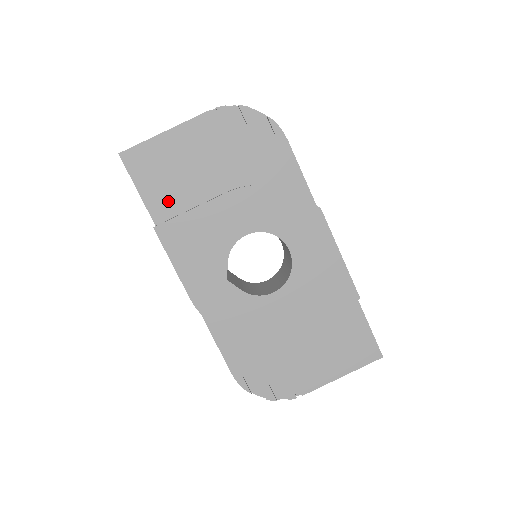
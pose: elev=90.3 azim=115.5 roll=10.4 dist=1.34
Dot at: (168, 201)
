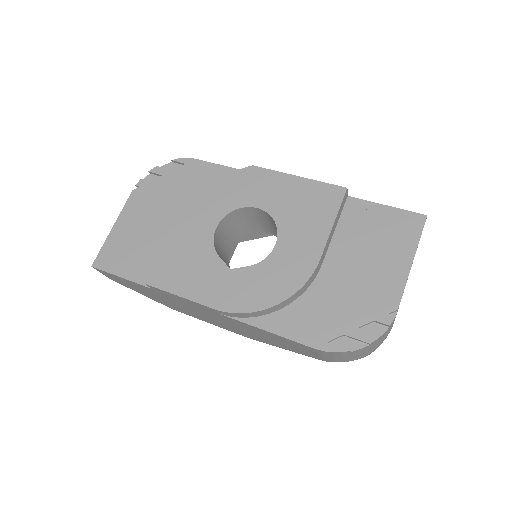
Dot at: (147, 264)
